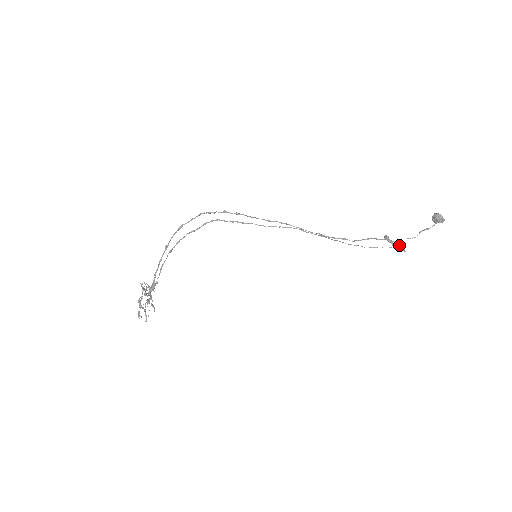
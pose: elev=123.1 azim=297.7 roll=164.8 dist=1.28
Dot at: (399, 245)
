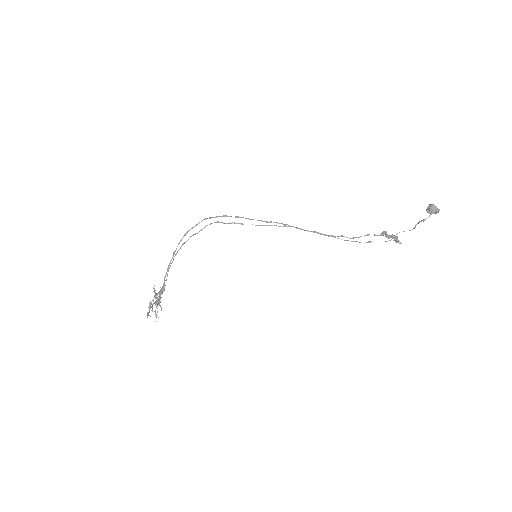
Dot at: occluded
